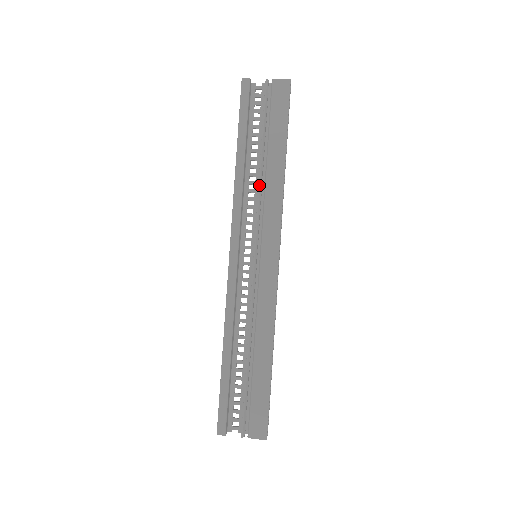
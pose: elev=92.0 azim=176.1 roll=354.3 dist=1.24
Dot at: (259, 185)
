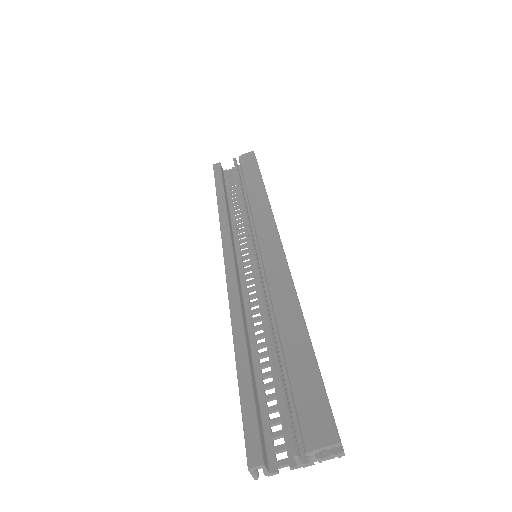
Dot at: (243, 206)
